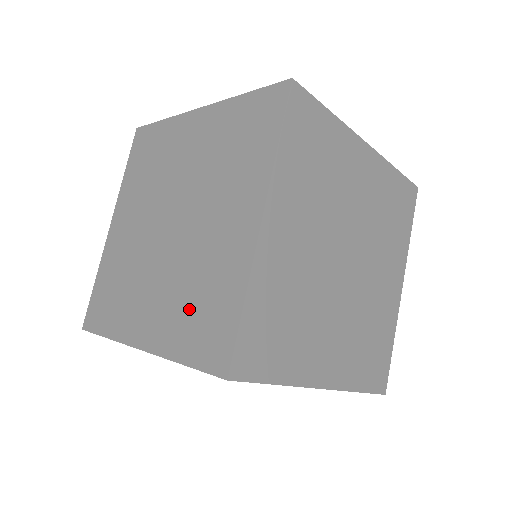
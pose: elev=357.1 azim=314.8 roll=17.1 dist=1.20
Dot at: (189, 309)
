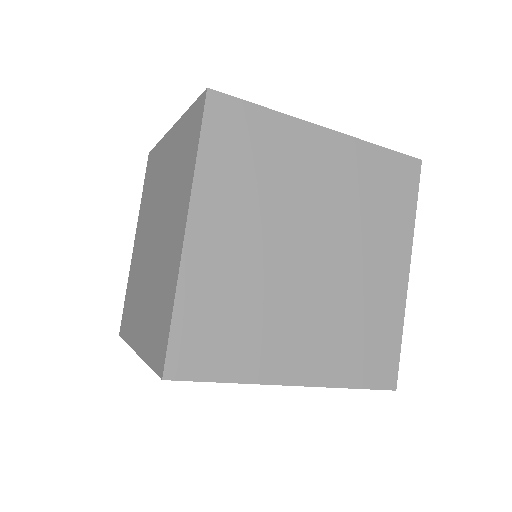
Dot at: (154, 315)
